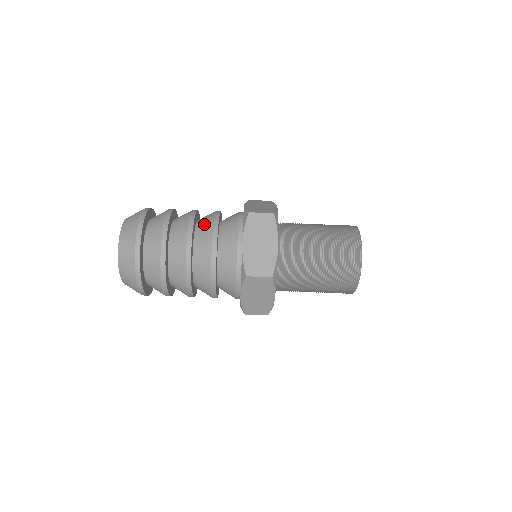
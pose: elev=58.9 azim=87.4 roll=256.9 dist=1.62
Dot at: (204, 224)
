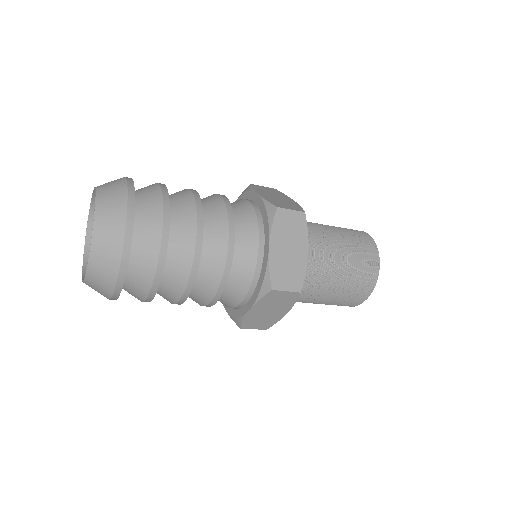
Dot at: (212, 213)
